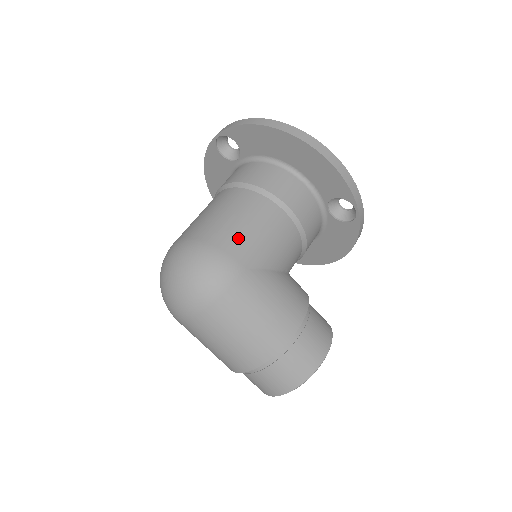
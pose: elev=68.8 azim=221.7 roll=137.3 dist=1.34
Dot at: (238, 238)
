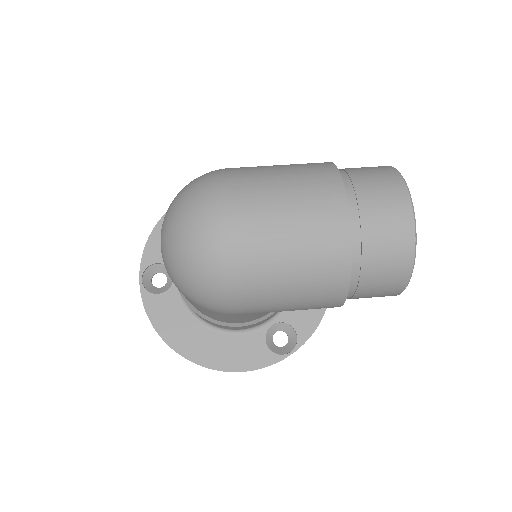
Dot at: occluded
